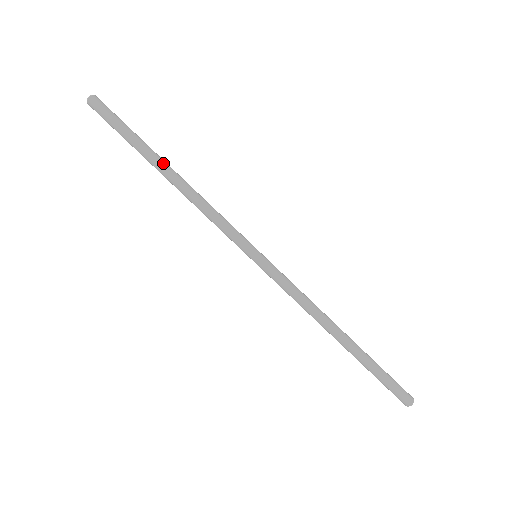
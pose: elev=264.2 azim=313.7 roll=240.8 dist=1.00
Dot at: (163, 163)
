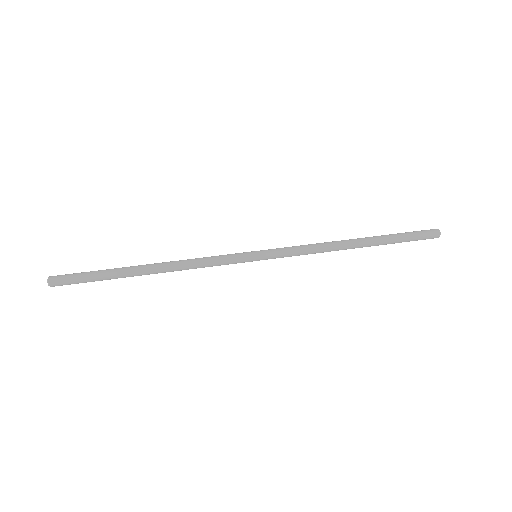
Dot at: (139, 266)
